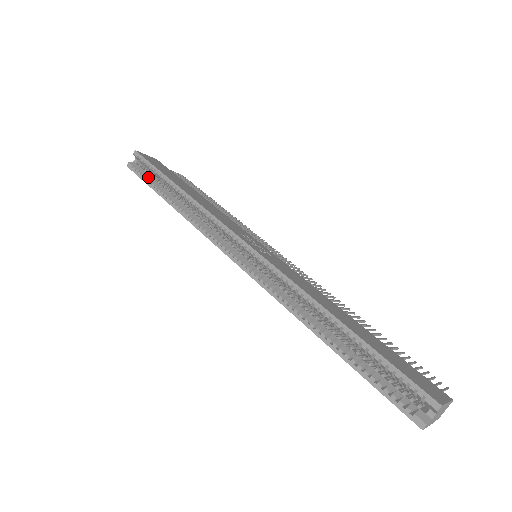
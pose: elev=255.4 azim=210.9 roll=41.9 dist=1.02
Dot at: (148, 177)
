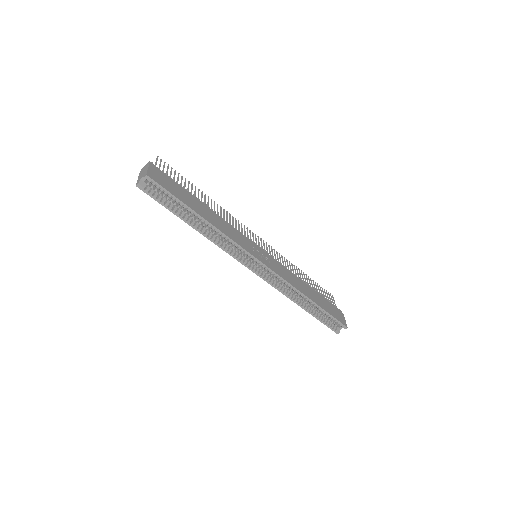
Dot at: (165, 201)
